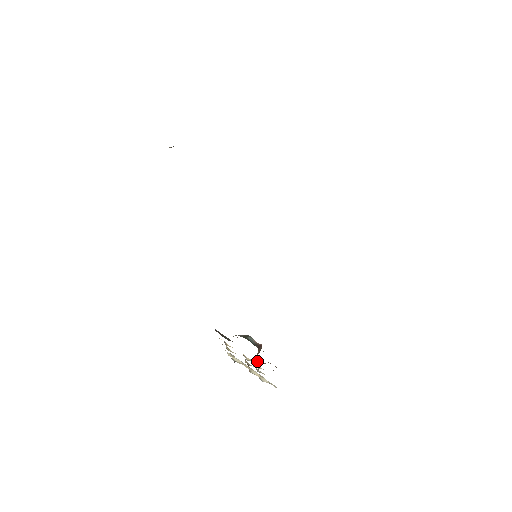
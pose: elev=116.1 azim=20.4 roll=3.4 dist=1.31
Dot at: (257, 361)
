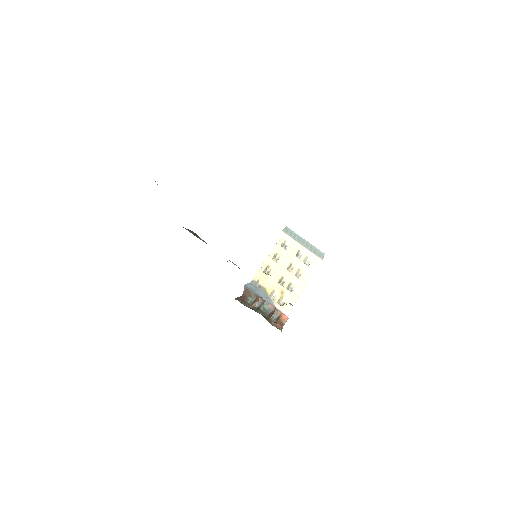
Dot at: (273, 316)
